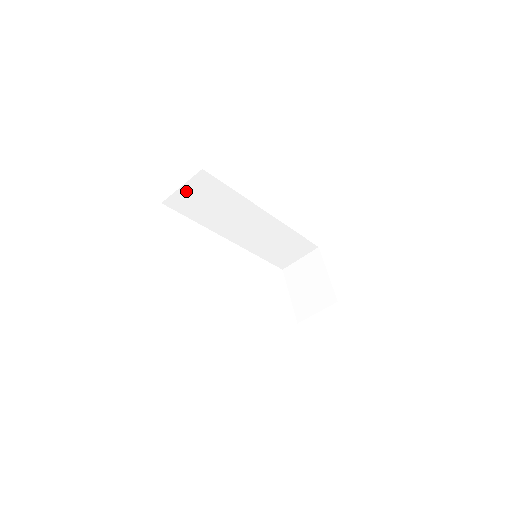
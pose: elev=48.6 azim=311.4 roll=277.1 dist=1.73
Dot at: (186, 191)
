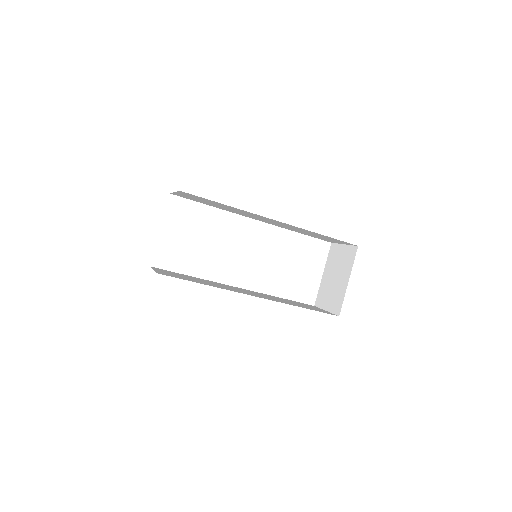
Dot at: (182, 194)
